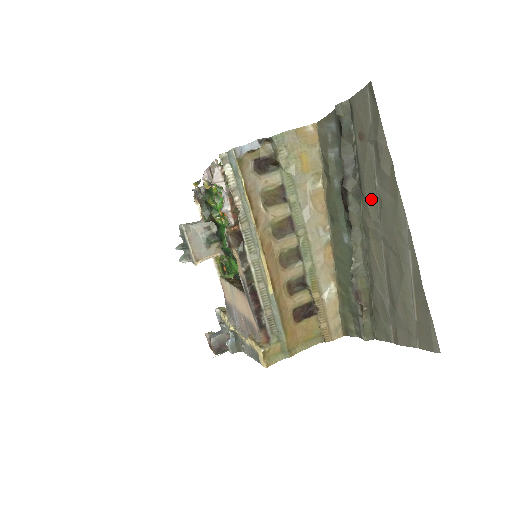
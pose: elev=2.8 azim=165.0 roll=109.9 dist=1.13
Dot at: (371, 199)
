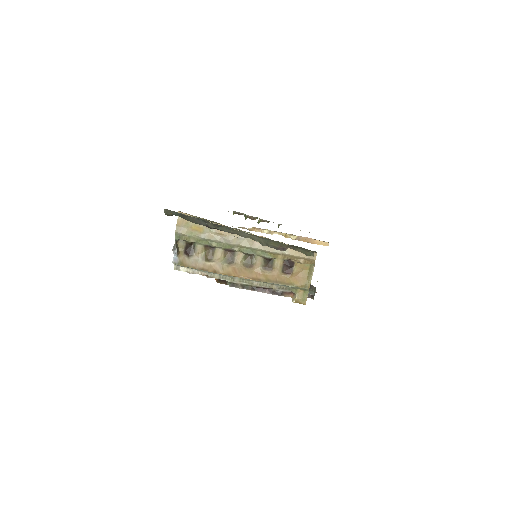
Dot at: occluded
